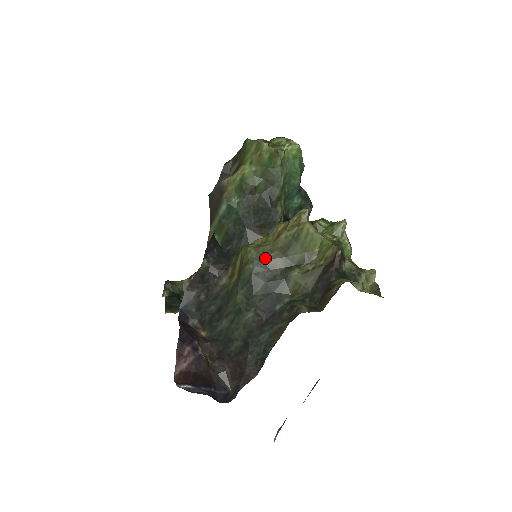
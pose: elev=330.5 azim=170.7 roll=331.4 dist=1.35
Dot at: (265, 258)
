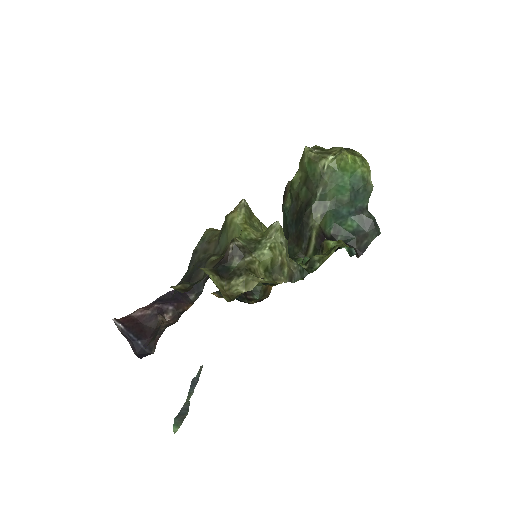
Dot at: (208, 241)
